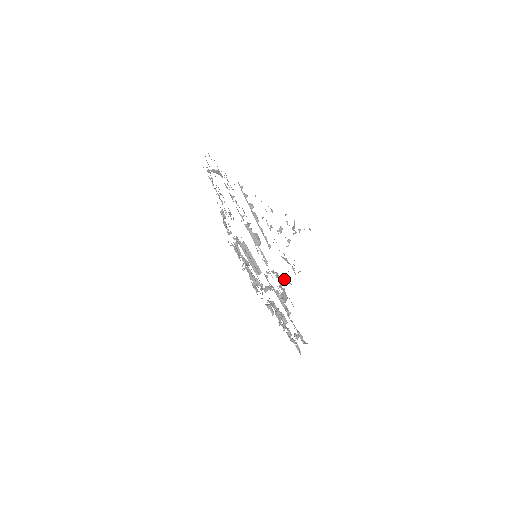
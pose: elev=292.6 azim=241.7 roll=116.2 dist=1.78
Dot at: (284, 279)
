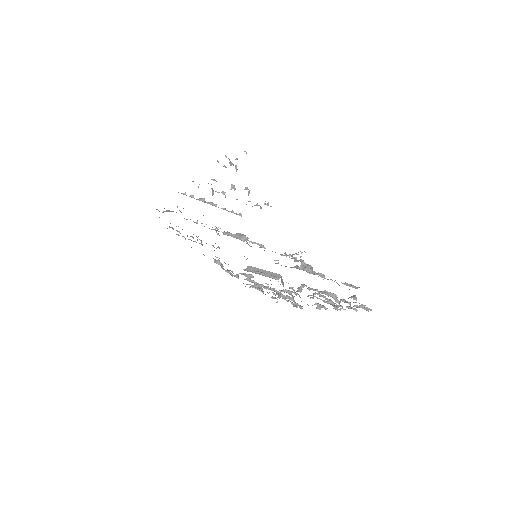
Dot at: (295, 253)
